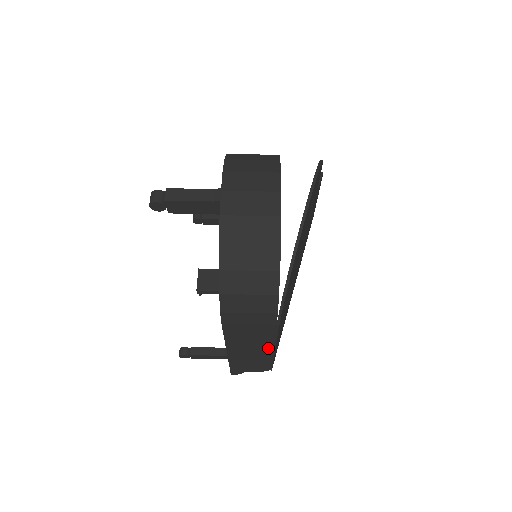
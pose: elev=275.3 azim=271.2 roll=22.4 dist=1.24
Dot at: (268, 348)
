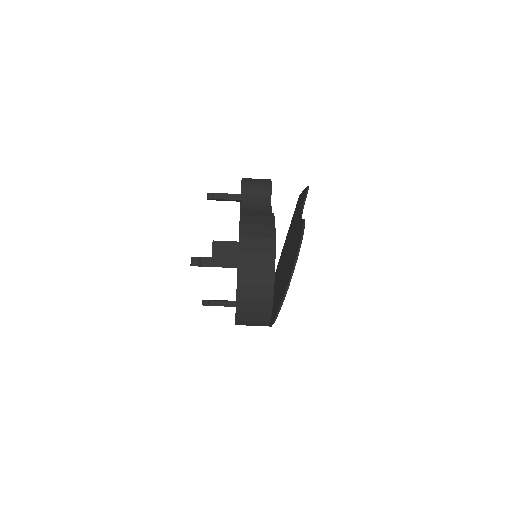
Dot at: occluded
